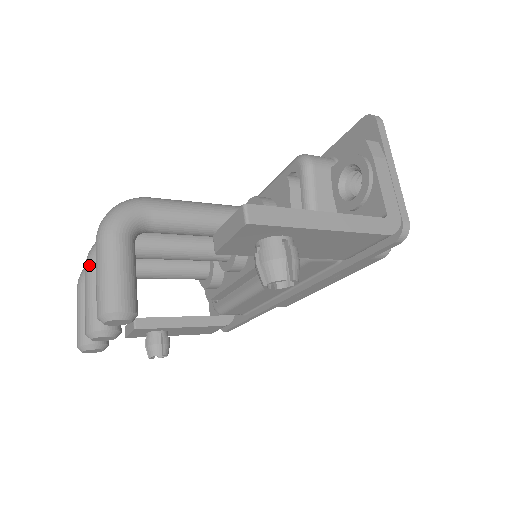
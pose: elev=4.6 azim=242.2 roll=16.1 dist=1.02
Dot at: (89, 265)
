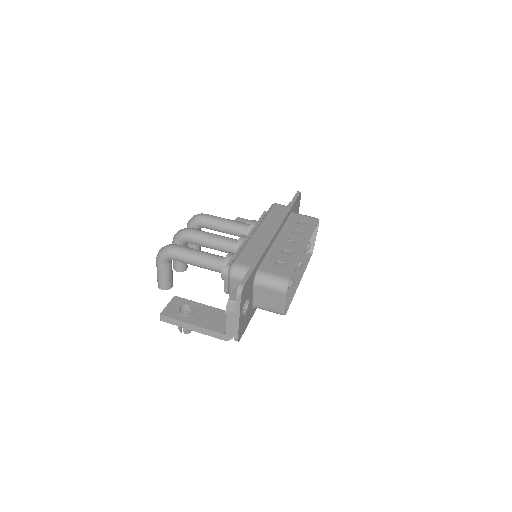
Dot at: occluded
